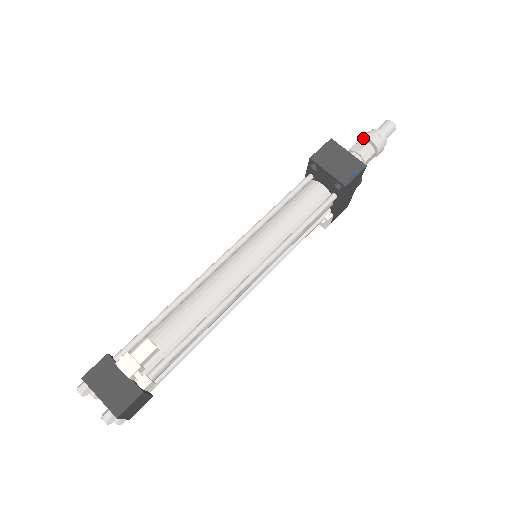
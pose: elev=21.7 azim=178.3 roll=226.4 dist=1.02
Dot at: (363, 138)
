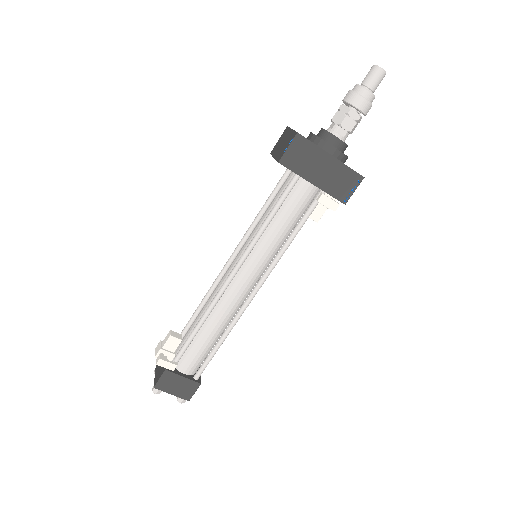
Dot at: (344, 103)
